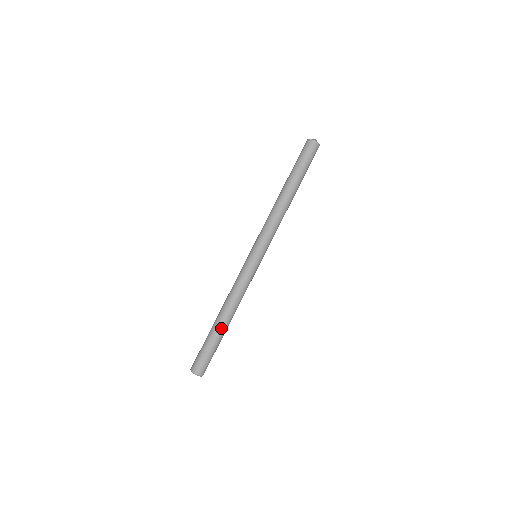
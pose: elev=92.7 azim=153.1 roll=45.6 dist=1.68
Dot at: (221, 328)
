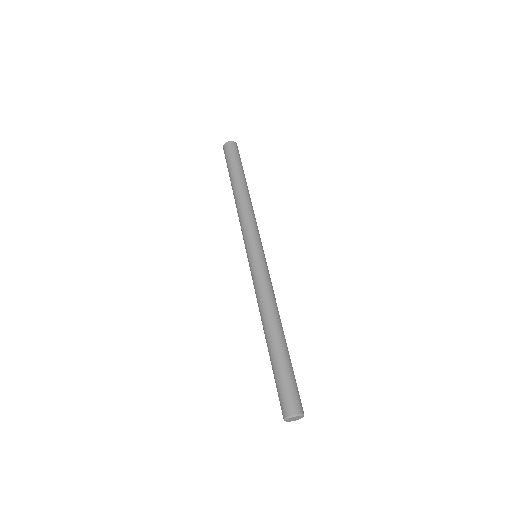
Dot at: (274, 343)
